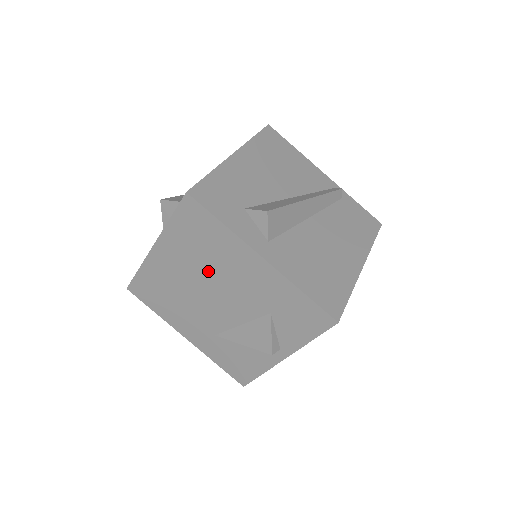
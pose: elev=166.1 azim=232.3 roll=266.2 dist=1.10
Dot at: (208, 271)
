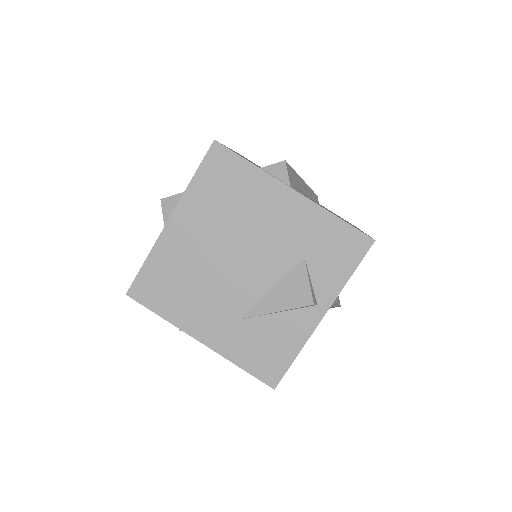
Dot at: (234, 228)
